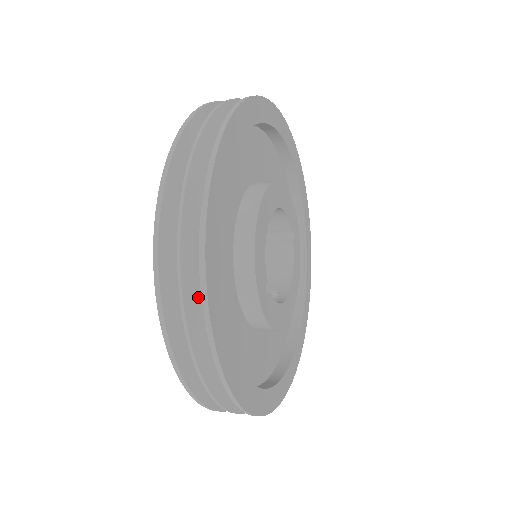
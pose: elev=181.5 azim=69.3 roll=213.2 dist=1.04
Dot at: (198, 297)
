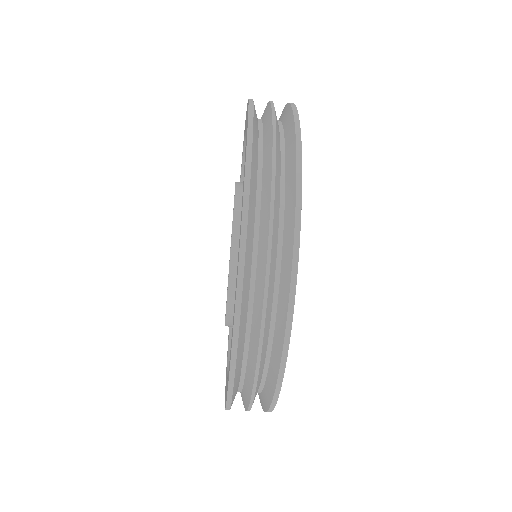
Dot at: occluded
